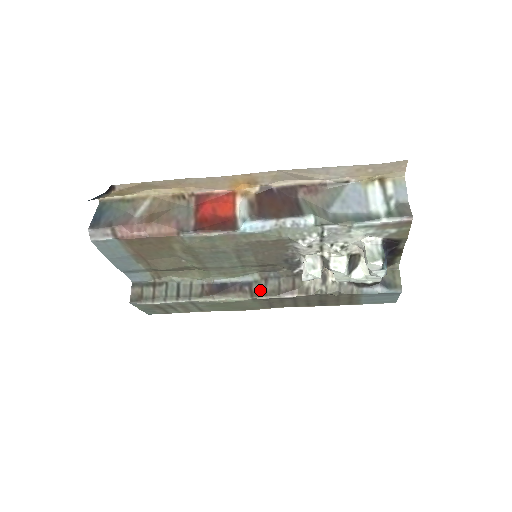
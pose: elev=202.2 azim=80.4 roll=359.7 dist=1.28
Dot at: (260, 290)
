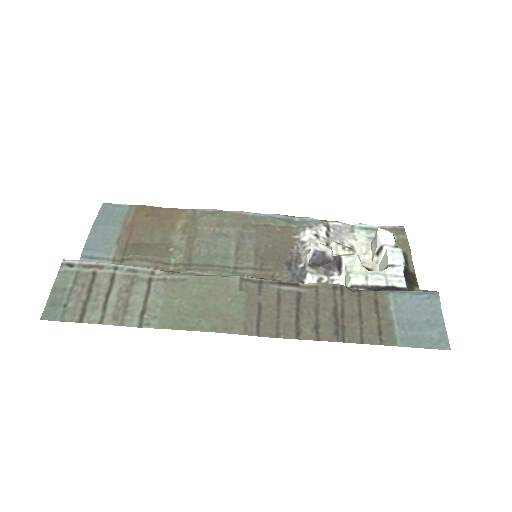
Dot at: occluded
